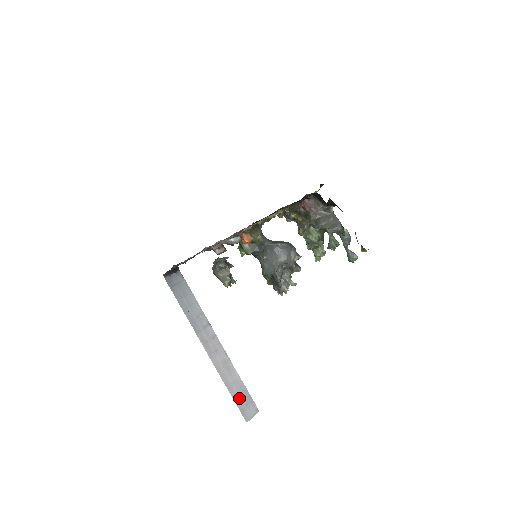
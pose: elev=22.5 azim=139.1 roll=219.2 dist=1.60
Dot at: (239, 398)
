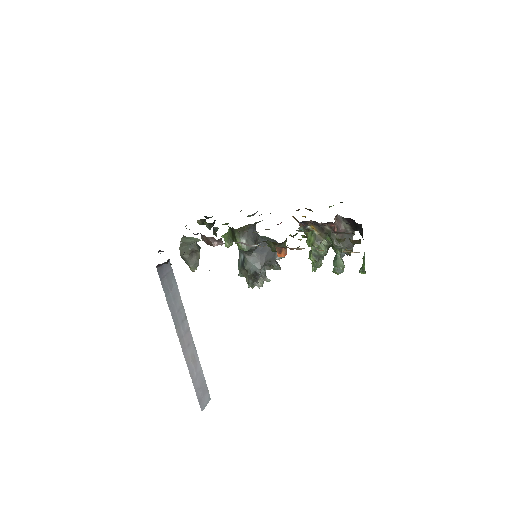
Dot at: (199, 389)
